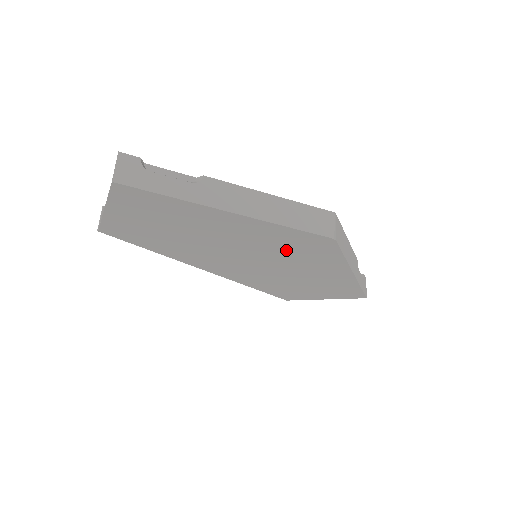
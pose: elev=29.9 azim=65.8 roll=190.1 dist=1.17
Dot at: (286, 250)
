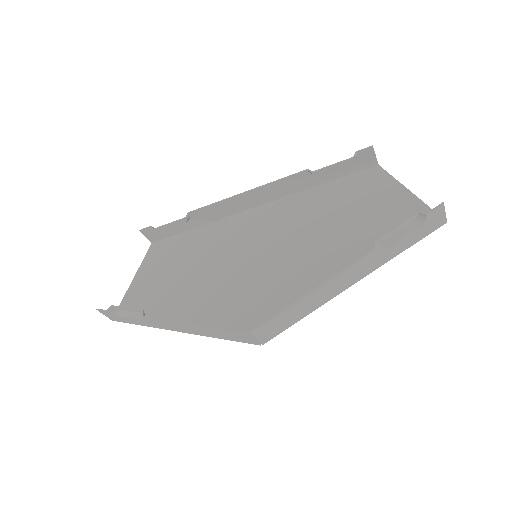
Dot at: (256, 295)
